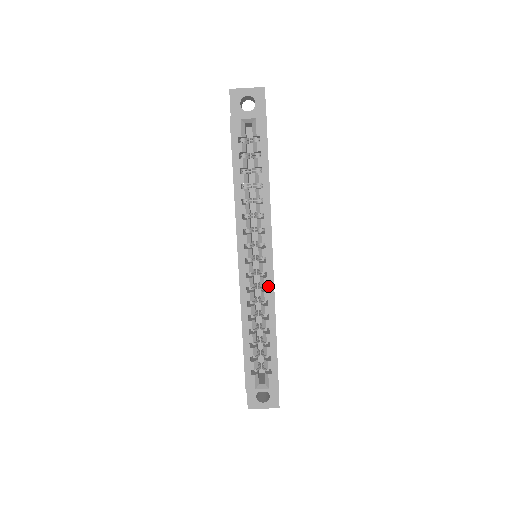
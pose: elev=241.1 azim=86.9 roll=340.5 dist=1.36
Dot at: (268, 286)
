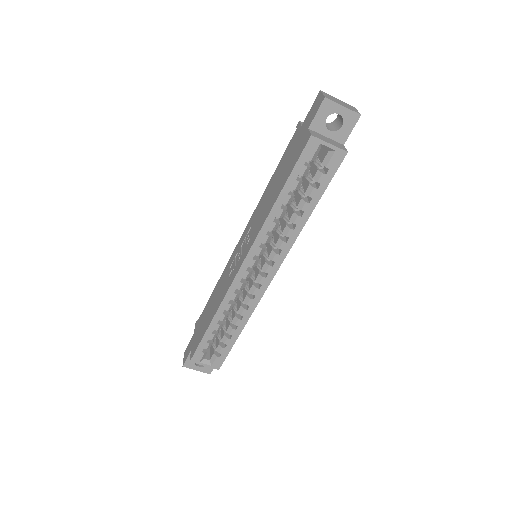
Dot at: (256, 296)
